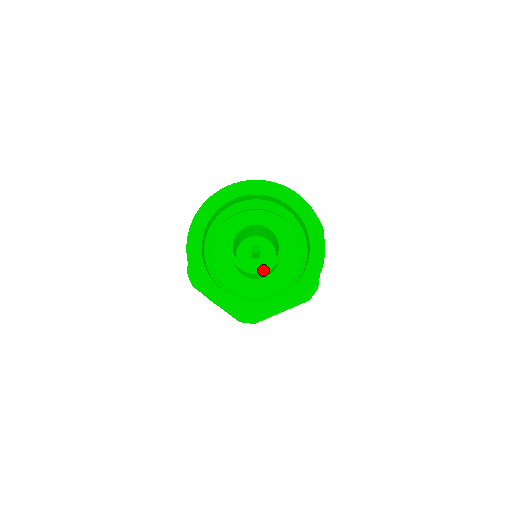
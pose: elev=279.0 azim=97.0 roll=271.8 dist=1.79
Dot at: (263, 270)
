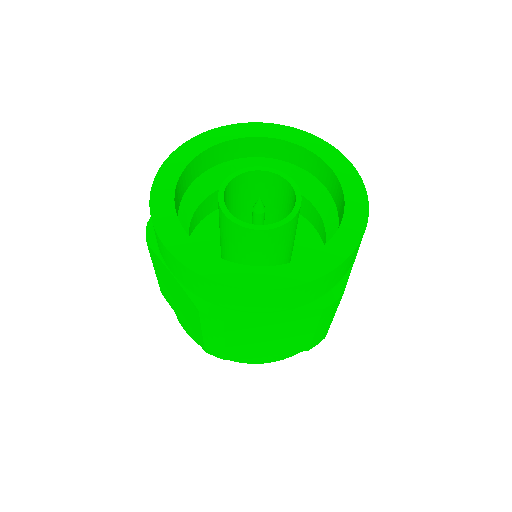
Dot at: (262, 226)
